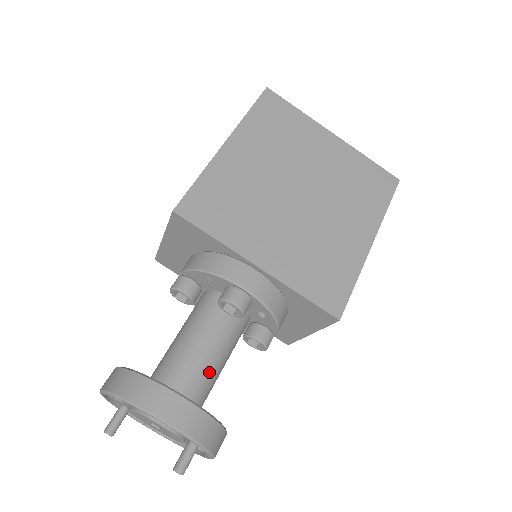
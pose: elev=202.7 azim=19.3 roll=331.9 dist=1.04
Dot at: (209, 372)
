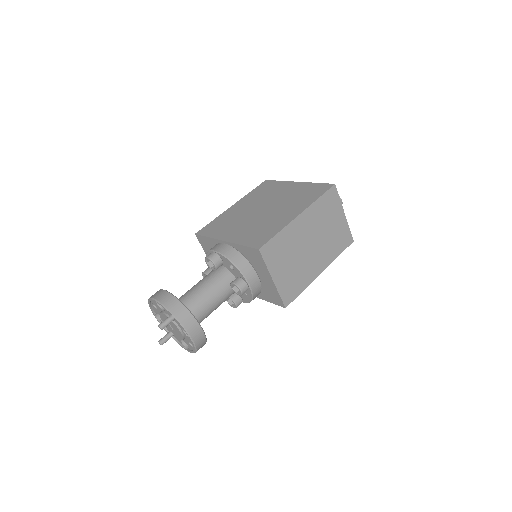
Dot at: (197, 295)
